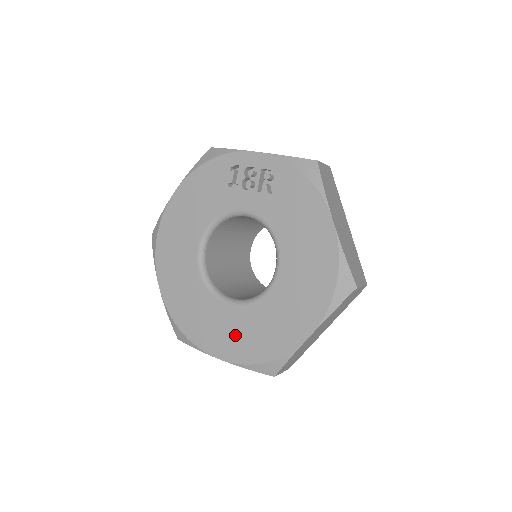
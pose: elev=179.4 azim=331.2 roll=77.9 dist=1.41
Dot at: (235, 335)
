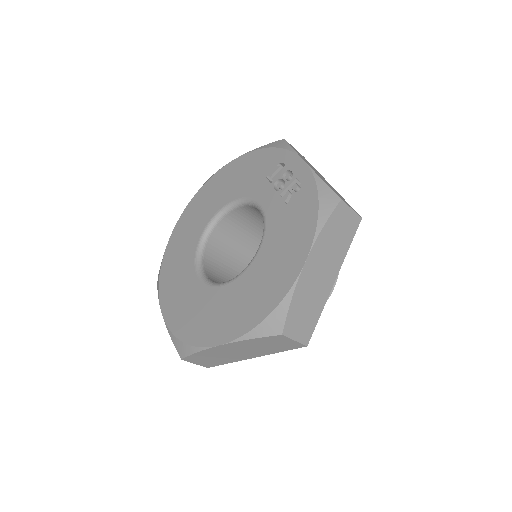
Dot at: (182, 302)
